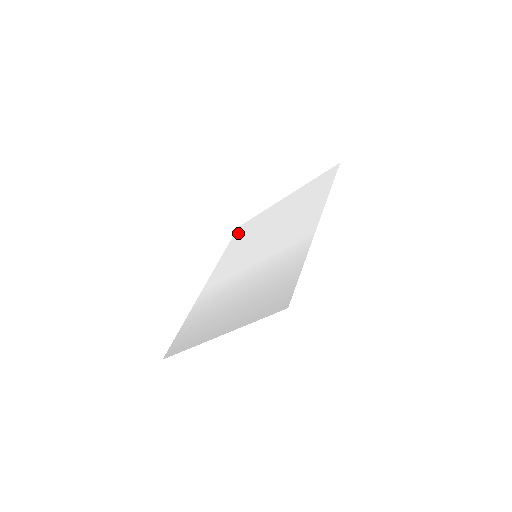
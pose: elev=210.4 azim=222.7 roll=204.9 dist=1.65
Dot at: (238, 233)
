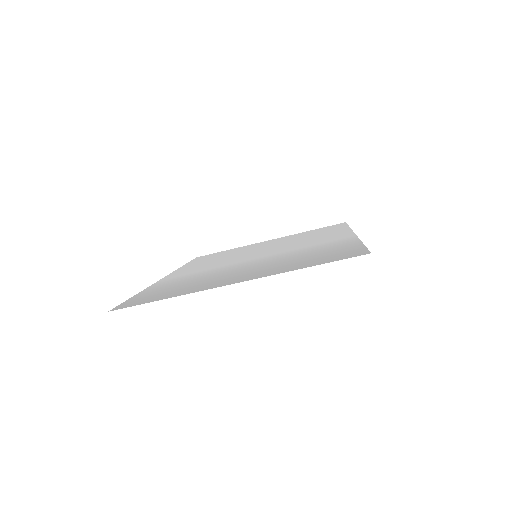
Dot at: occluded
